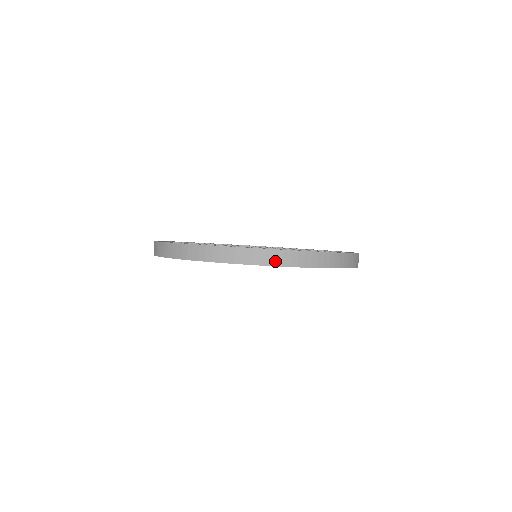
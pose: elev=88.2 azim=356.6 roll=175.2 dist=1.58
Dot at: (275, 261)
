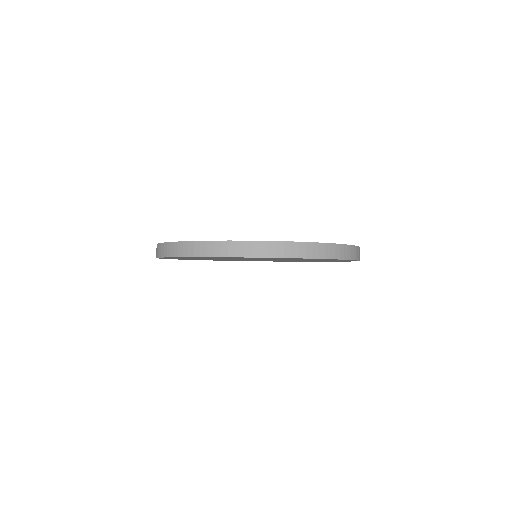
Dot at: (335, 254)
